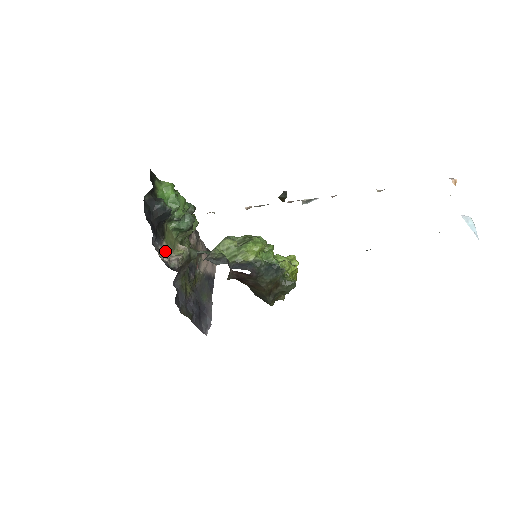
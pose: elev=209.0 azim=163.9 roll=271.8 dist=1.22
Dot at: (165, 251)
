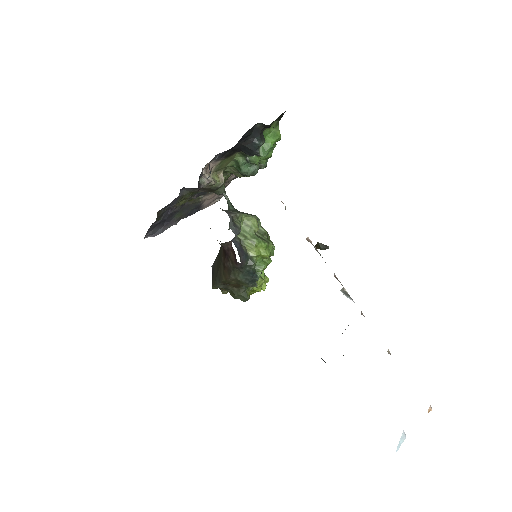
Dot at: (212, 167)
